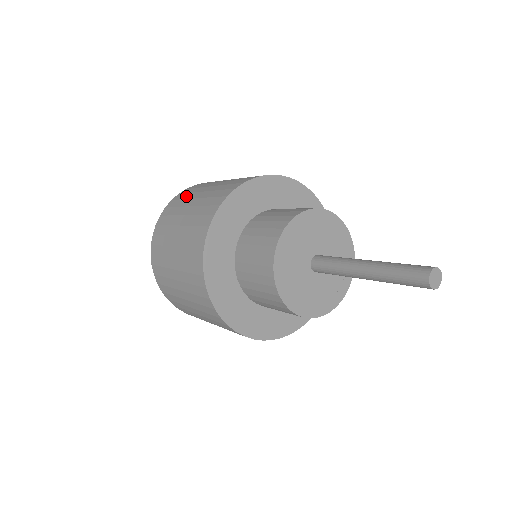
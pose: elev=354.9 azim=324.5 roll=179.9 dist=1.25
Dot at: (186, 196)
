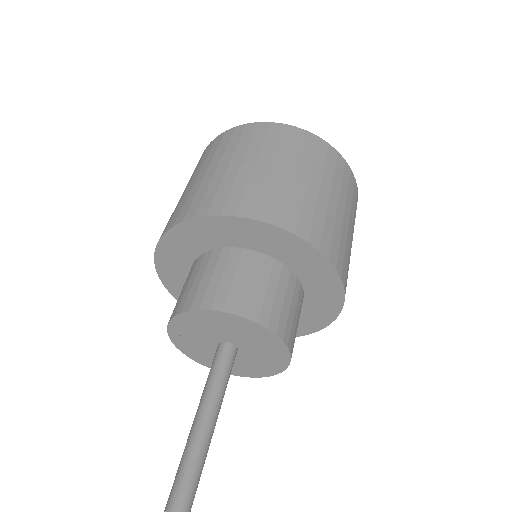
Dot at: occluded
